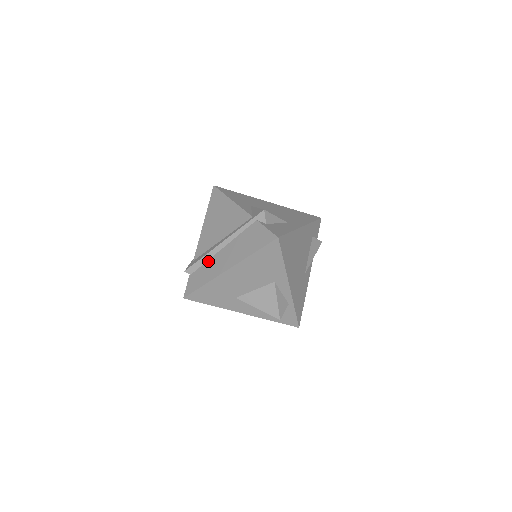
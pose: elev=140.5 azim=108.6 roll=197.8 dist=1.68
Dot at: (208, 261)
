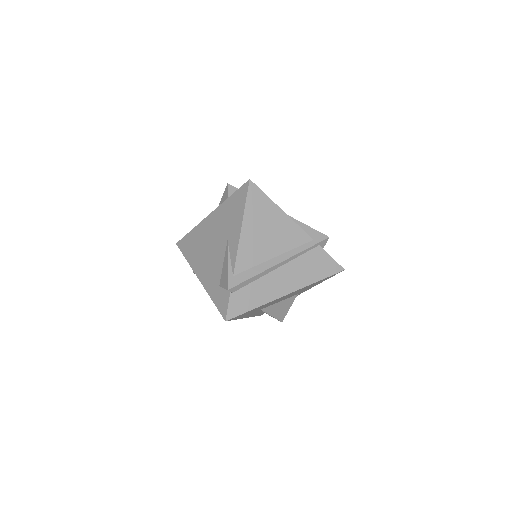
Dot at: (259, 280)
